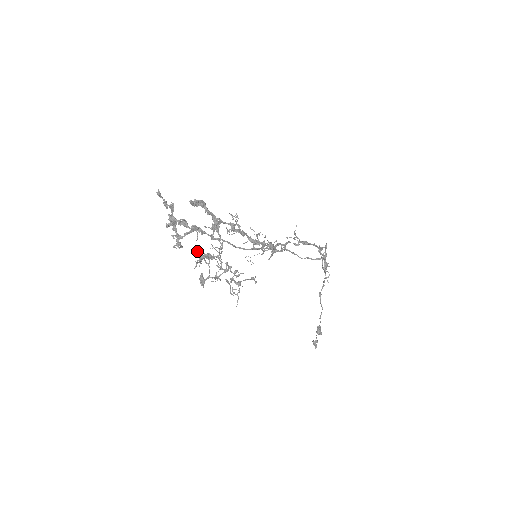
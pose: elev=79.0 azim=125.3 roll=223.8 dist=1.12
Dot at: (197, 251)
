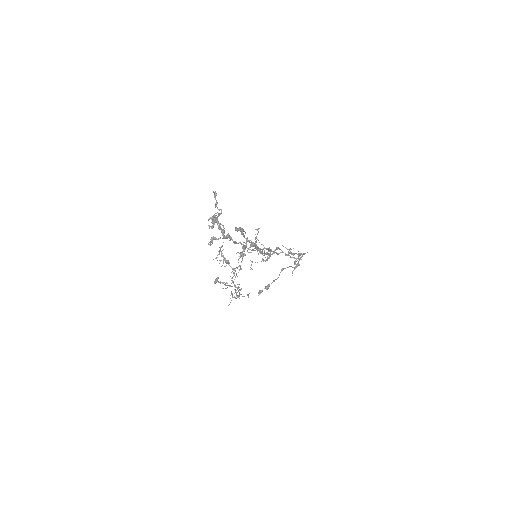
Dot at: (221, 247)
